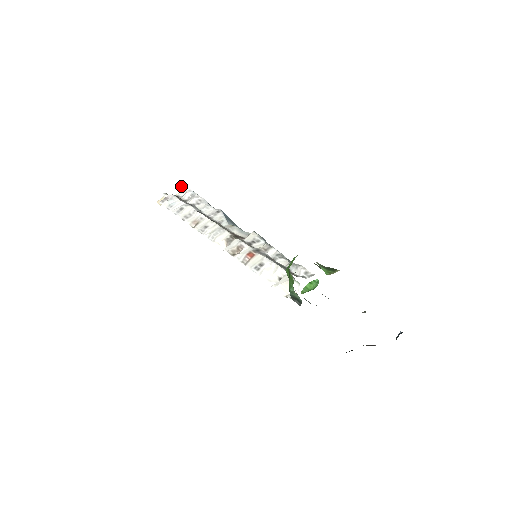
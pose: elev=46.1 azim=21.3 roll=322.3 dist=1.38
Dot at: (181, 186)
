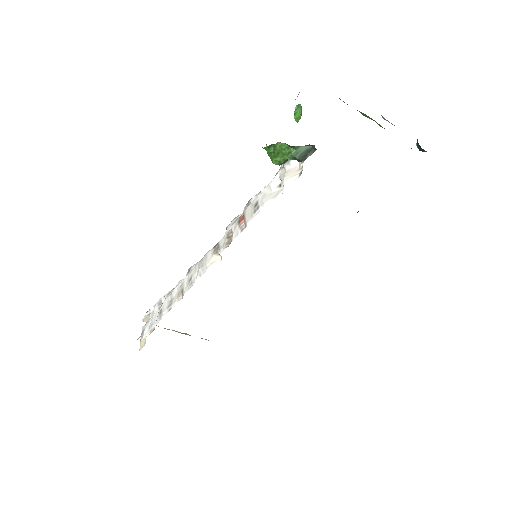
Dot at: (146, 319)
